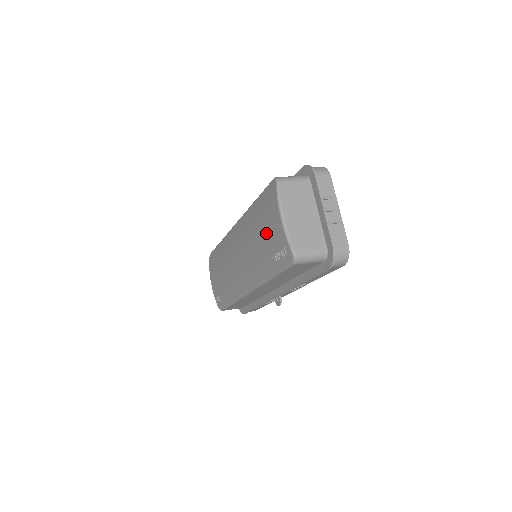
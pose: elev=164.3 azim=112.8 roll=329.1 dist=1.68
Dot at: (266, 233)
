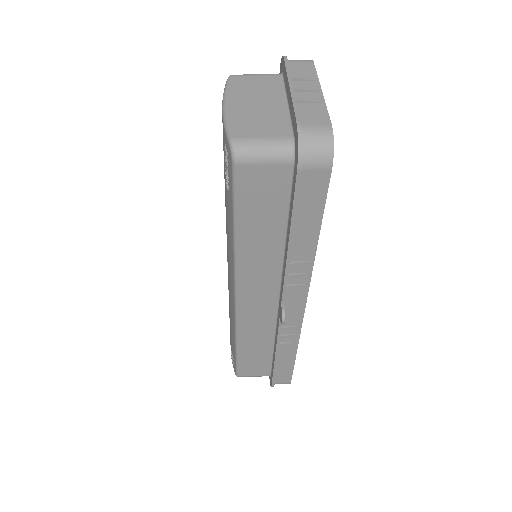
Dot at: occluded
